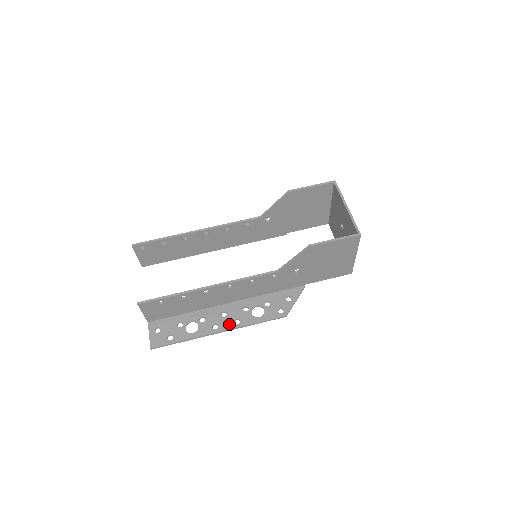
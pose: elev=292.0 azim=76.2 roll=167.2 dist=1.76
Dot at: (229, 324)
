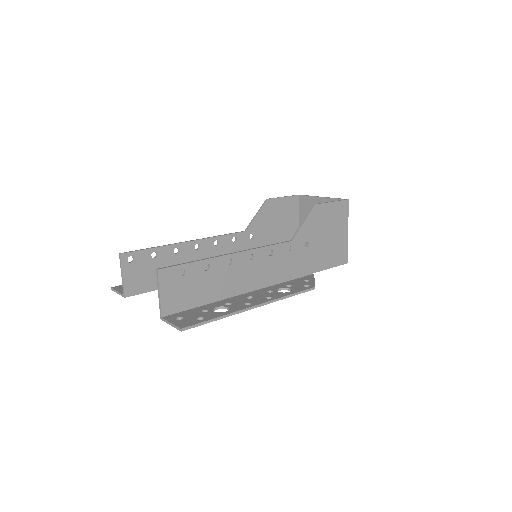
Dot at: (262, 300)
